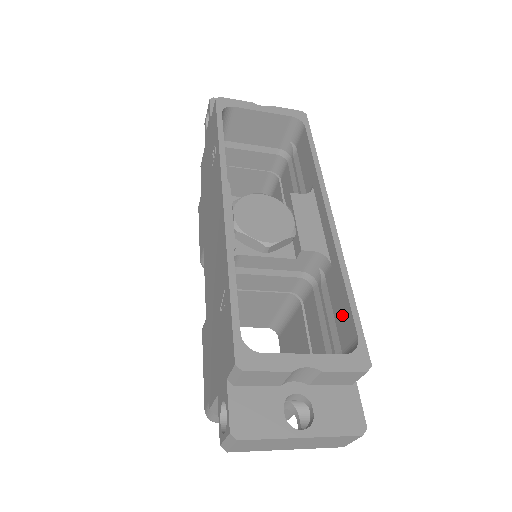
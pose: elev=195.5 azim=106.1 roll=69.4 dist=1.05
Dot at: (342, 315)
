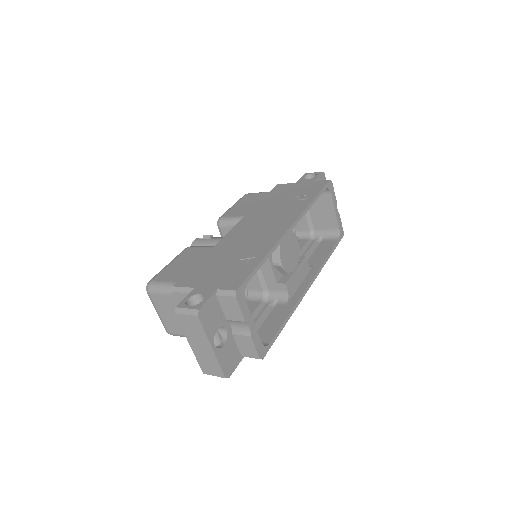
Dot at: (269, 328)
